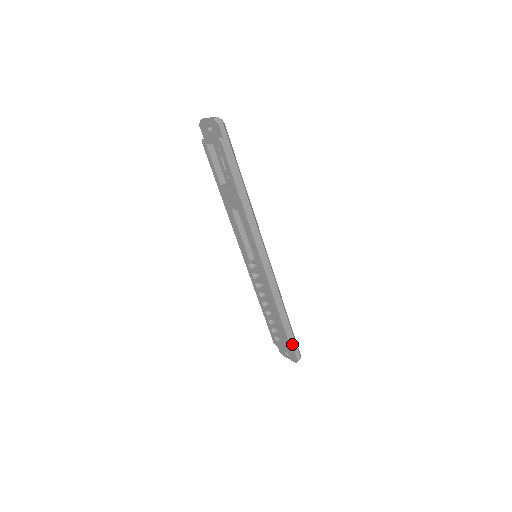
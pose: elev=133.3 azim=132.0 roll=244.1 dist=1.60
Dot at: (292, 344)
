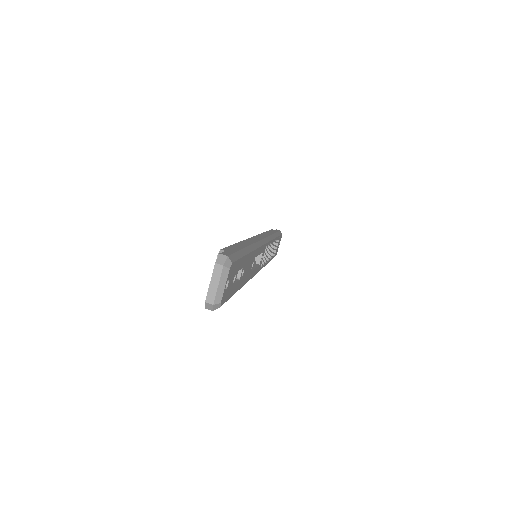
Dot at: occluded
